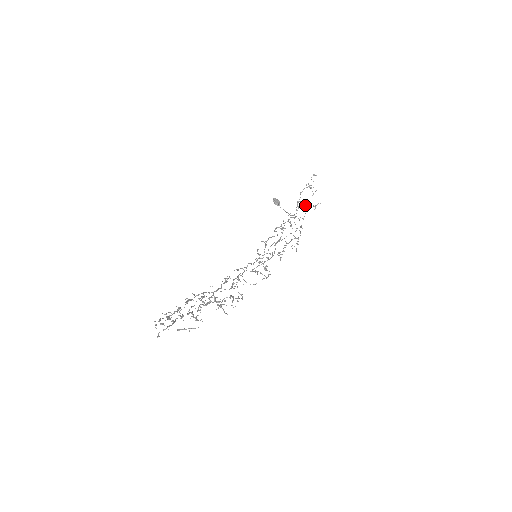
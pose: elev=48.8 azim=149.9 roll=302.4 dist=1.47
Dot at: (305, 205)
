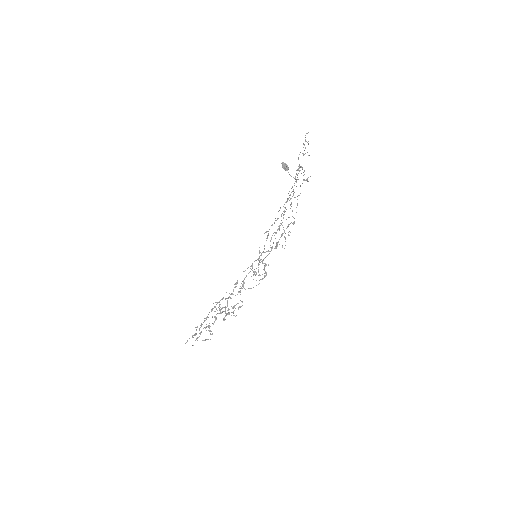
Dot at: occluded
